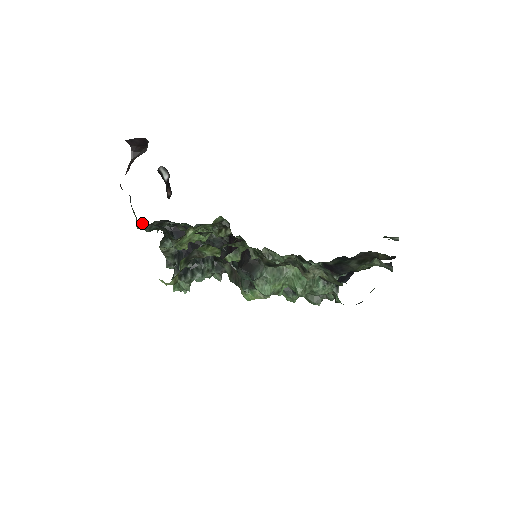
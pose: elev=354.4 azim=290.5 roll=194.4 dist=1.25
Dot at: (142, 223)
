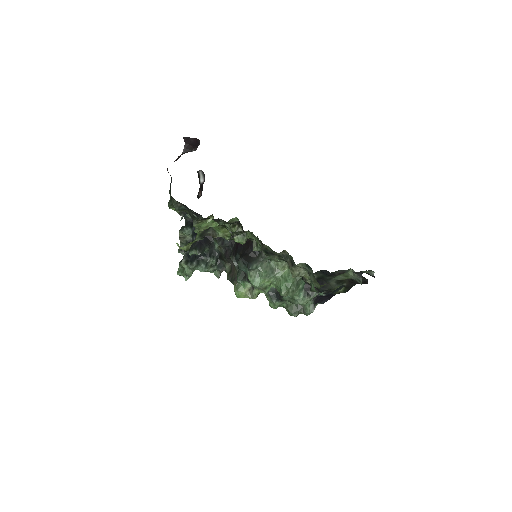
Dot at: (175, 201)
